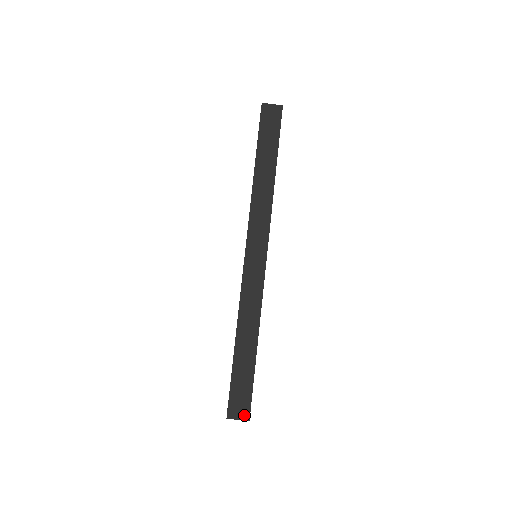
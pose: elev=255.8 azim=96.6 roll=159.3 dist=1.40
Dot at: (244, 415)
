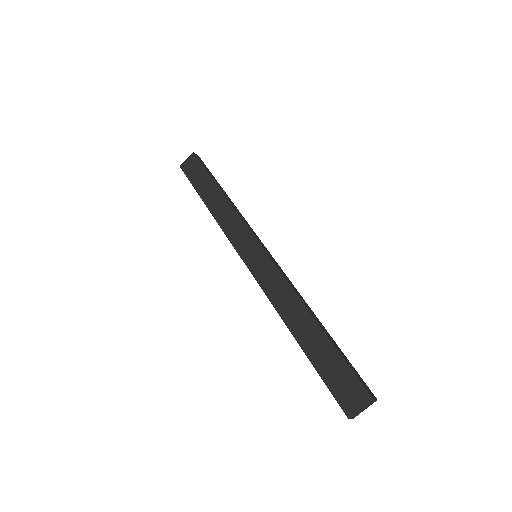
Dot at: (362, 398)
